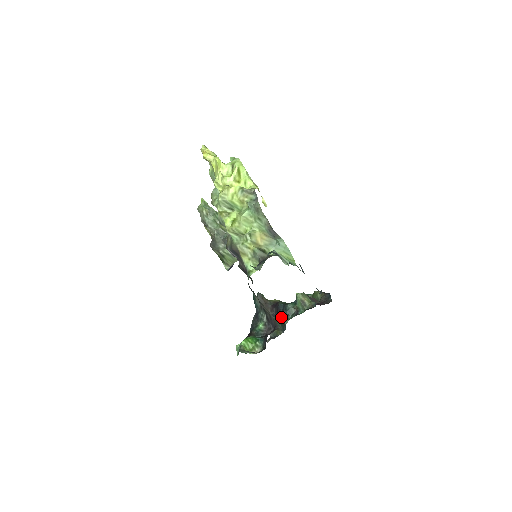
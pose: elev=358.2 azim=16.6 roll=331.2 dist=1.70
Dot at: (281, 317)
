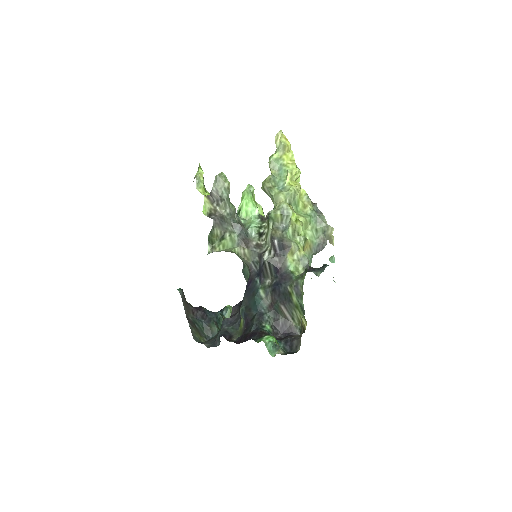
Dot at: (208, 323)
